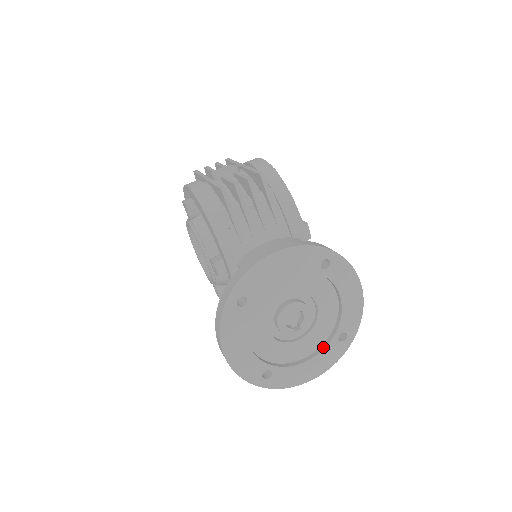
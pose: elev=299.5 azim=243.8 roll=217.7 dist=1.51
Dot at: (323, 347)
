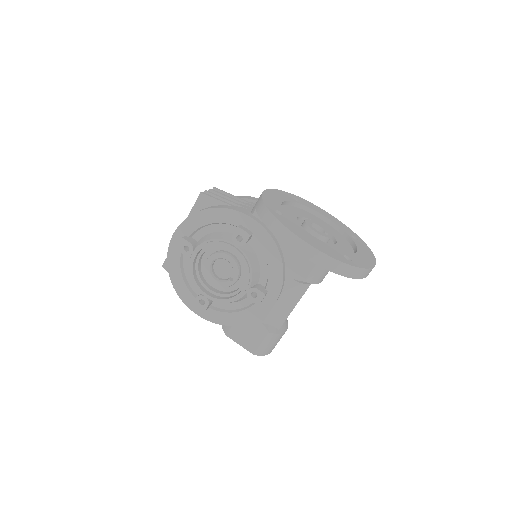
Dot at: (354, 245)
